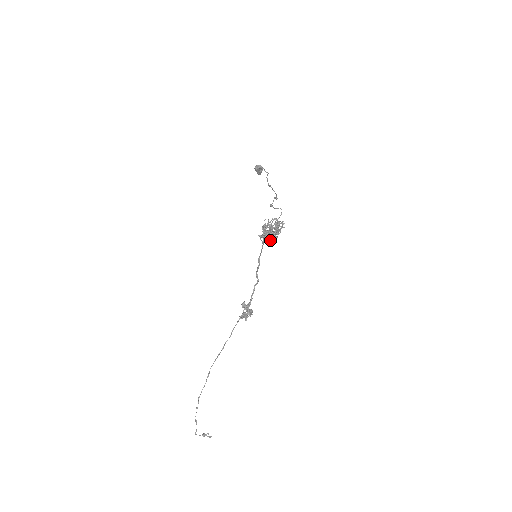
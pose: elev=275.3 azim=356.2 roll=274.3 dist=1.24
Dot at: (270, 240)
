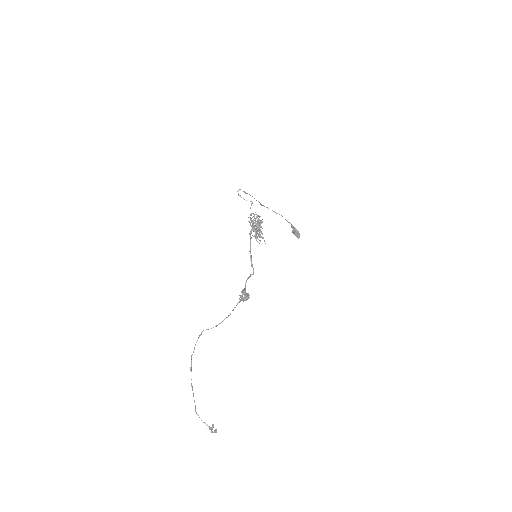
Dot at: occluded
